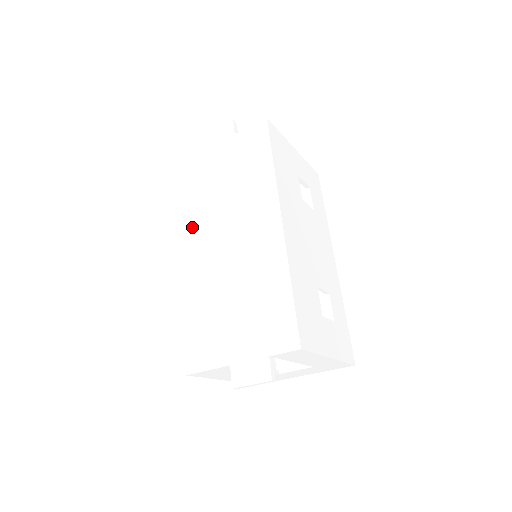
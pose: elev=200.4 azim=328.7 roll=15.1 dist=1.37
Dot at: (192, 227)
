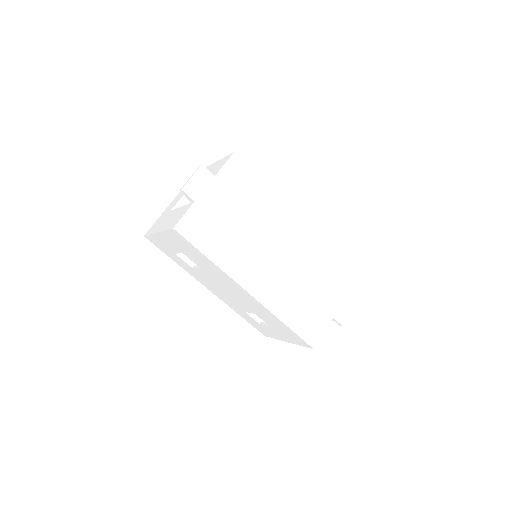
Dot at: (239, 267)
